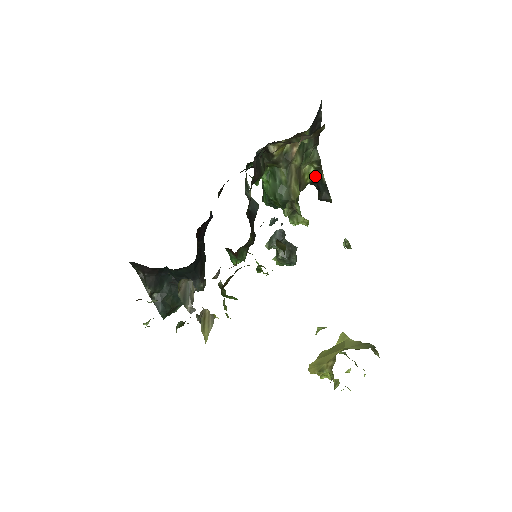
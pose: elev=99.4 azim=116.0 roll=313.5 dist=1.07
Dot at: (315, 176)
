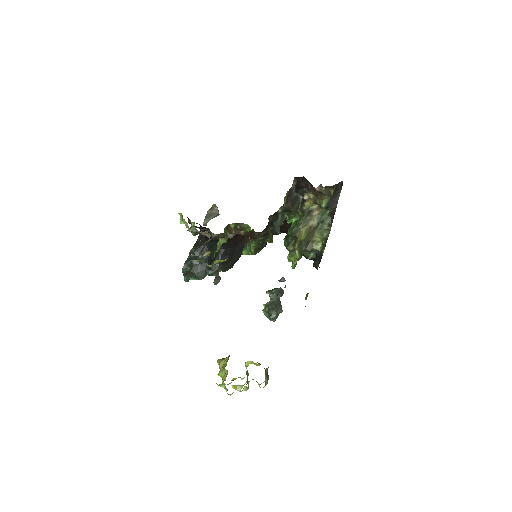
Dot at: (320, 249)
